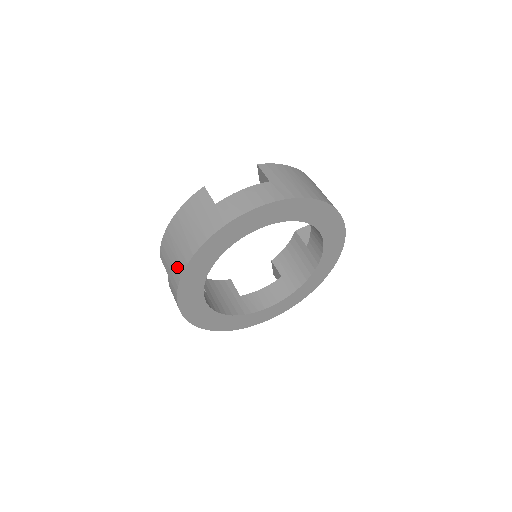
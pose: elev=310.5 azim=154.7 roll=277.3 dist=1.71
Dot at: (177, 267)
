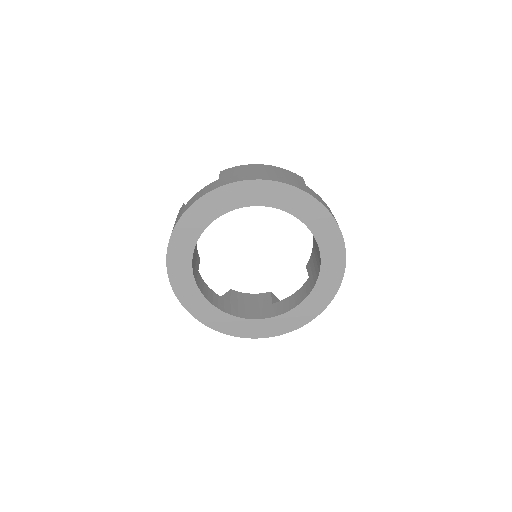
Dot at: occluded
